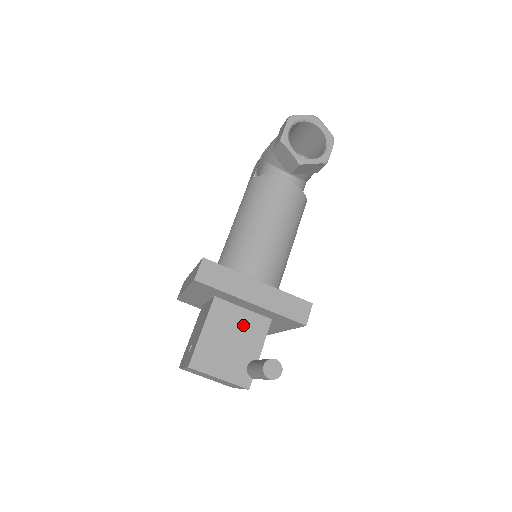
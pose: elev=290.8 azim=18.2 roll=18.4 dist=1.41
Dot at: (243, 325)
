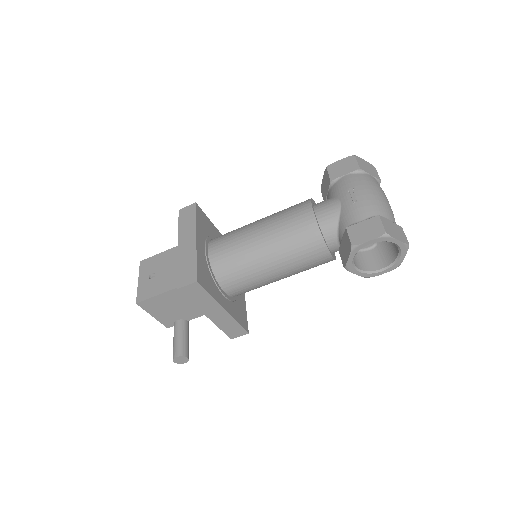
Dot at: occluded
